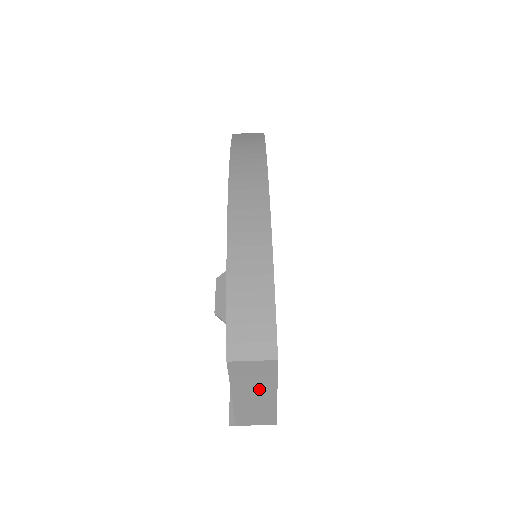
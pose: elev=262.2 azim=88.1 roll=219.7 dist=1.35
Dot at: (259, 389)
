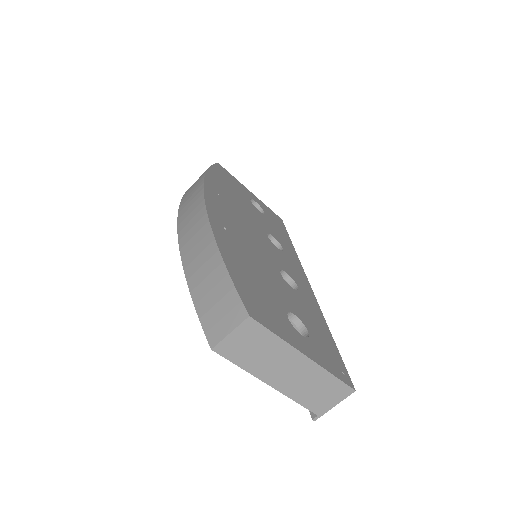
Dot at: (280, 360)
